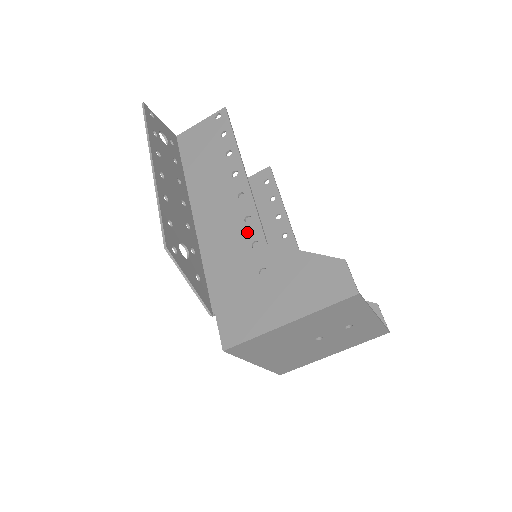
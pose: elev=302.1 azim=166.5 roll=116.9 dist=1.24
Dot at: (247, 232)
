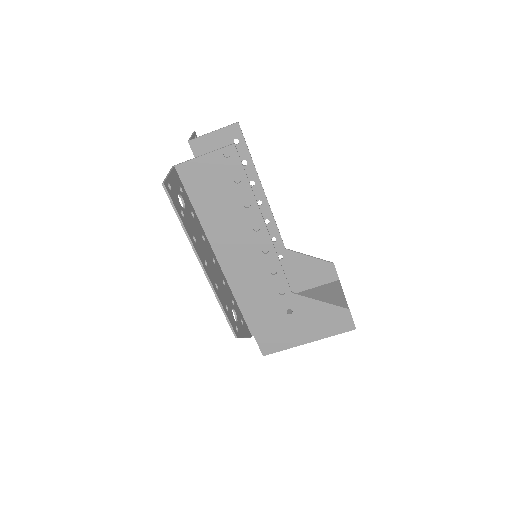
Dot at: (274, 283)
